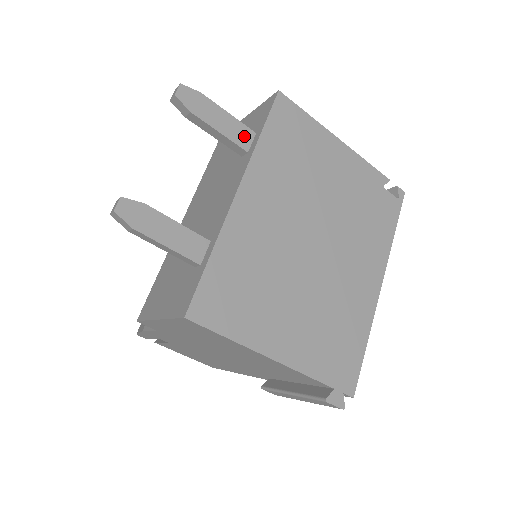
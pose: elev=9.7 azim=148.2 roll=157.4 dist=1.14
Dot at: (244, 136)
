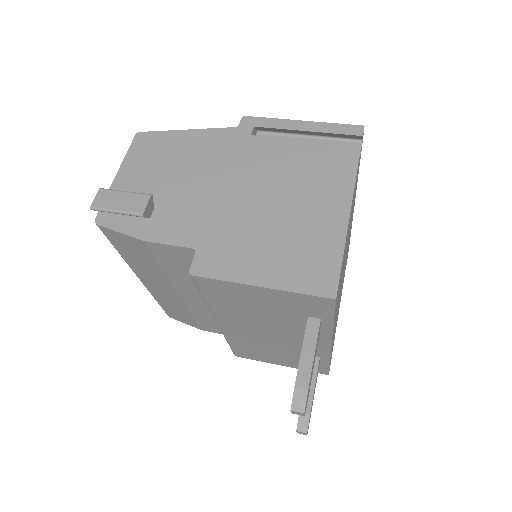
Dot at: occluded
